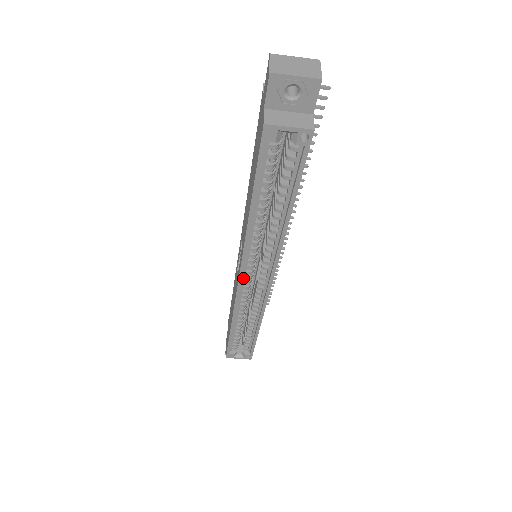
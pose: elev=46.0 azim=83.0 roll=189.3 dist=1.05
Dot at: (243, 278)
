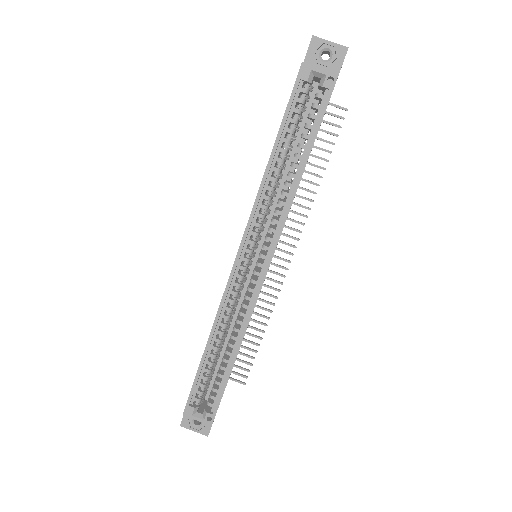
Dot at: (240, 259)
